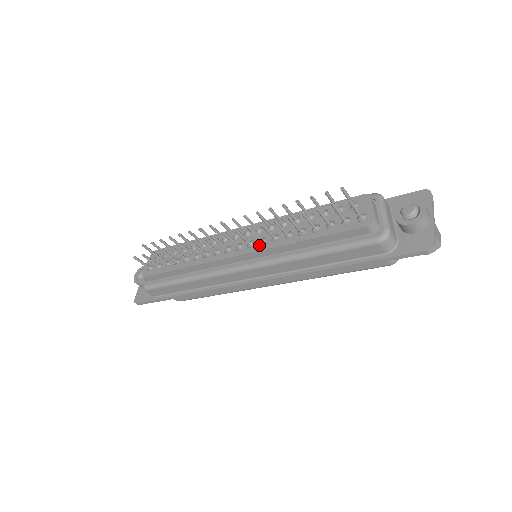
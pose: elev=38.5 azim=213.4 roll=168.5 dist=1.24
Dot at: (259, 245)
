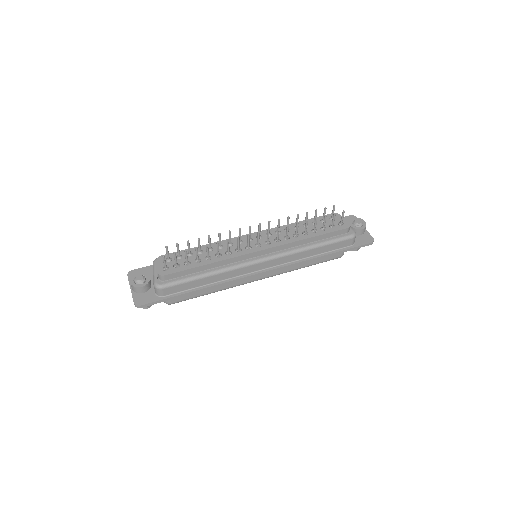
Dot at: (277, 242)
